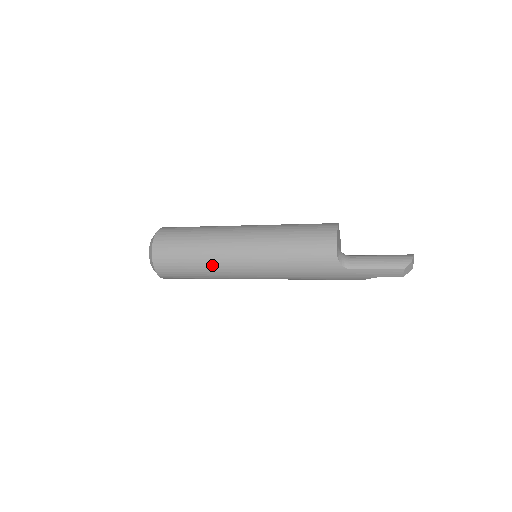
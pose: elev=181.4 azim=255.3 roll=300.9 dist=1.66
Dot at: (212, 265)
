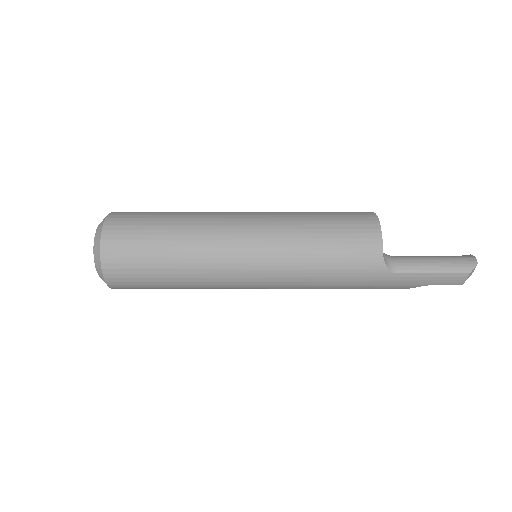
Dot at: (197, 267)
